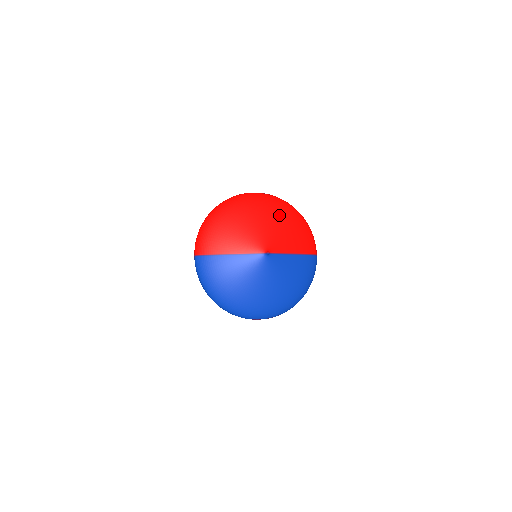
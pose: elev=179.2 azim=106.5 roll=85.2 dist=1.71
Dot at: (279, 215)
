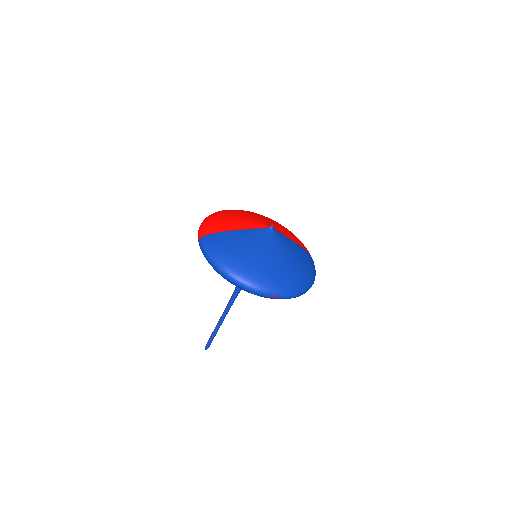
Dot at: occluded
